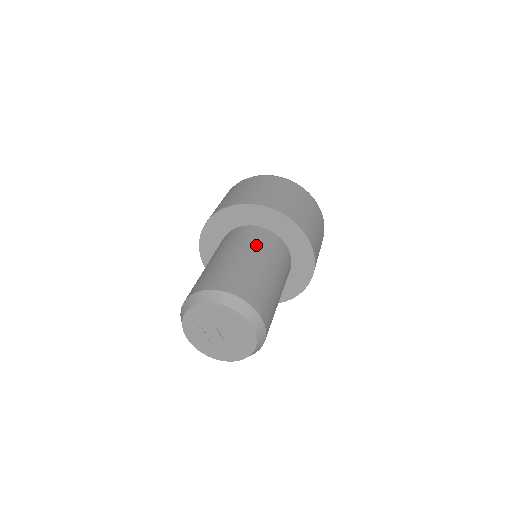
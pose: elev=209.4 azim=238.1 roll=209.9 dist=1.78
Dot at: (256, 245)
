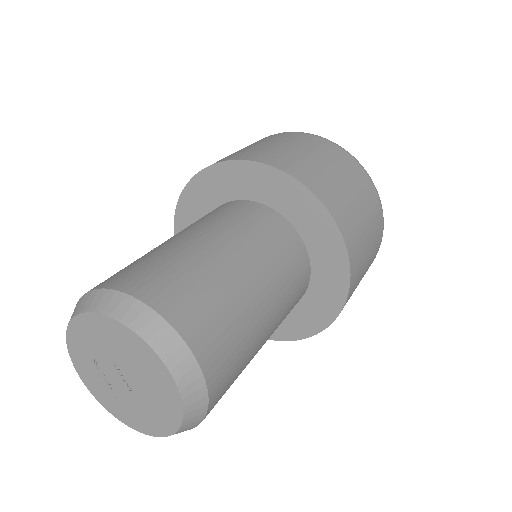
Dot at: (239, 228)
